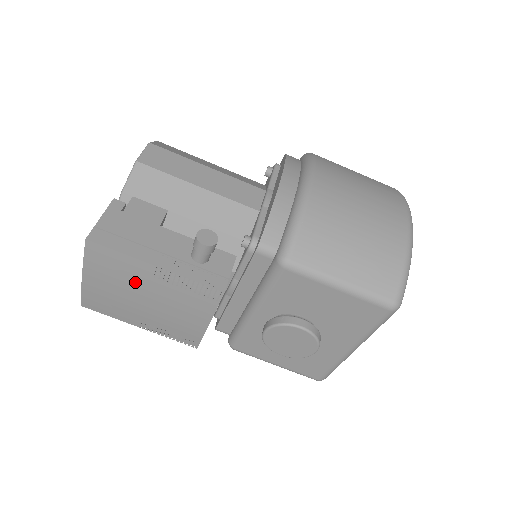
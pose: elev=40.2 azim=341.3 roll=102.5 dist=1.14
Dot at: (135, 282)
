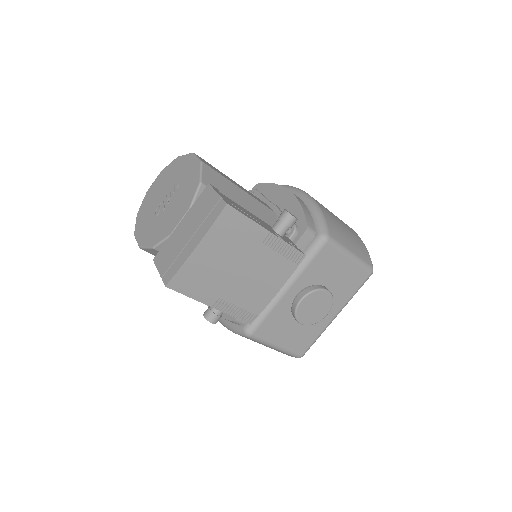
Dot at: (244, 249)
